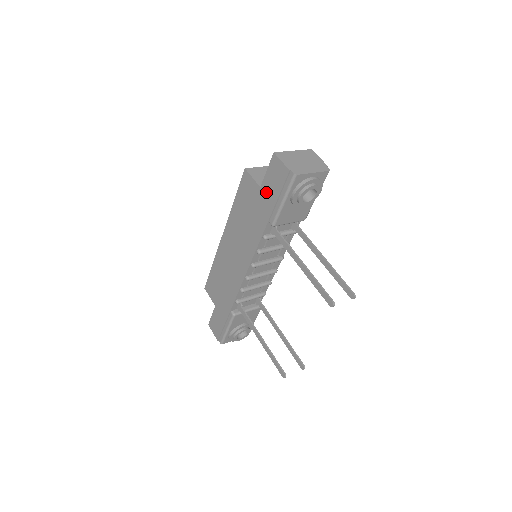
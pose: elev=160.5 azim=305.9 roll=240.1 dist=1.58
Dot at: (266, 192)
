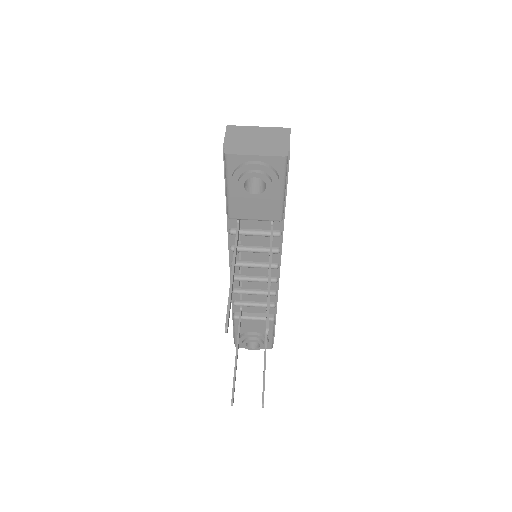
Dot at: occluded
